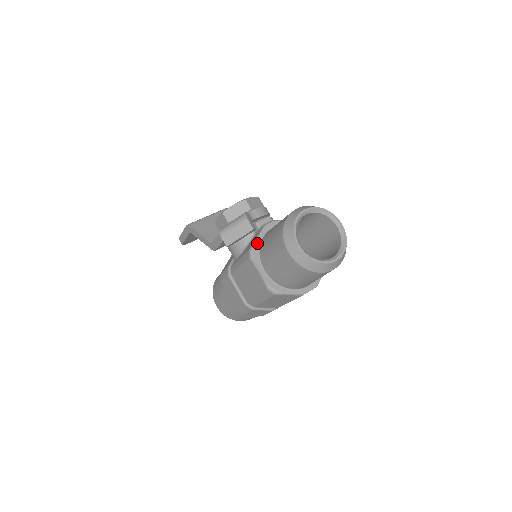
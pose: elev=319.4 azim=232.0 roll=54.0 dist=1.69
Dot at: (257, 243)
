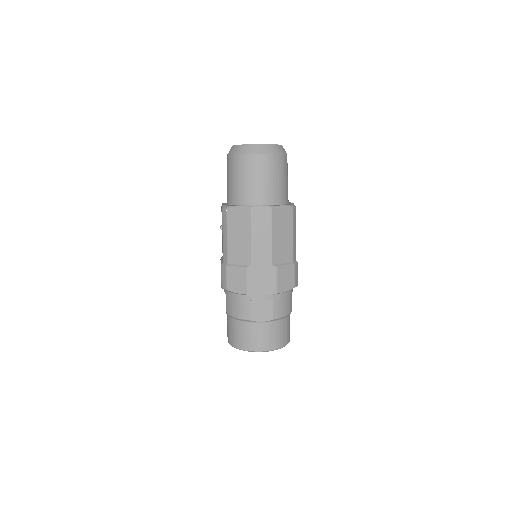
Dot at: occluded
